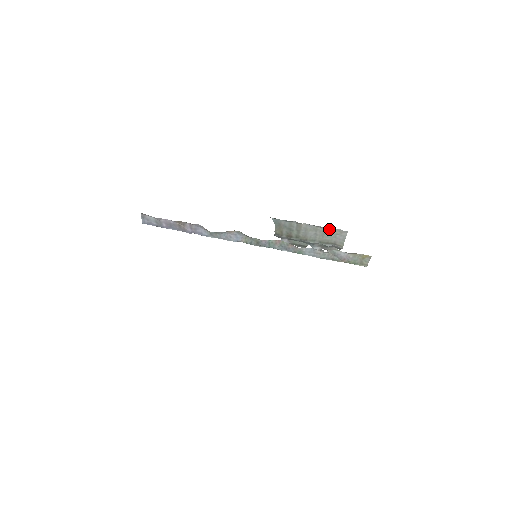
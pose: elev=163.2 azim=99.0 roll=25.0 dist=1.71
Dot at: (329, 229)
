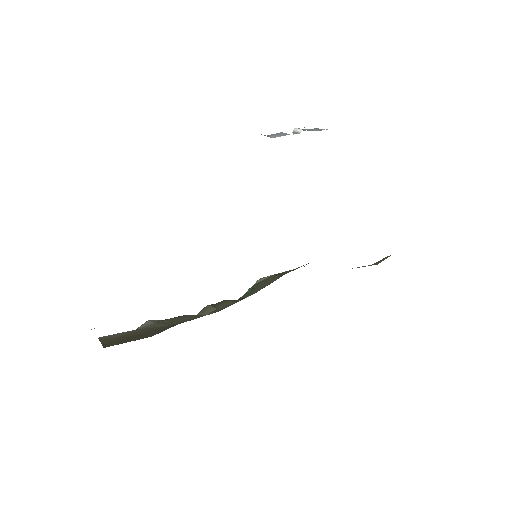
Dot at: occluded
